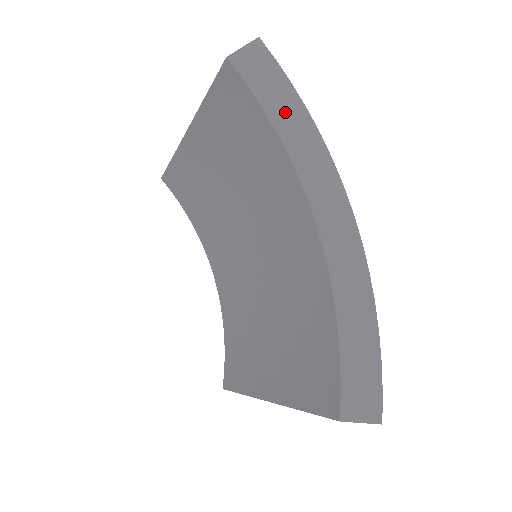
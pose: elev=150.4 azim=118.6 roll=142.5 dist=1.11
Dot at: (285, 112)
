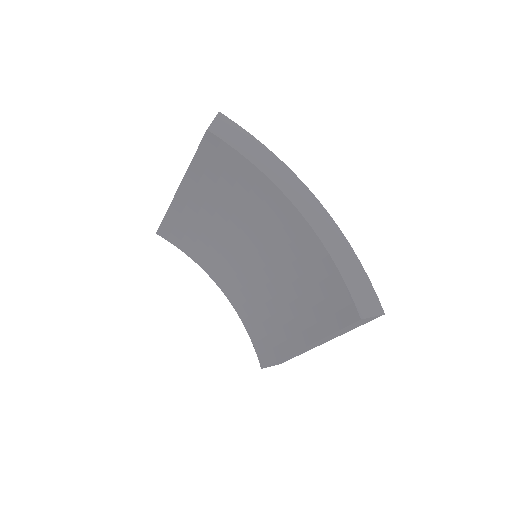
Dot at: (253, 151)
